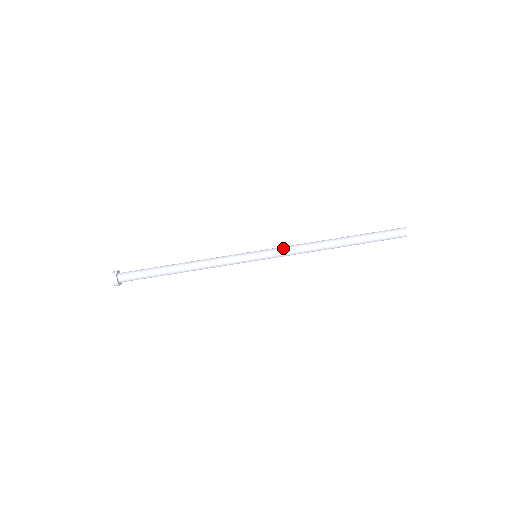
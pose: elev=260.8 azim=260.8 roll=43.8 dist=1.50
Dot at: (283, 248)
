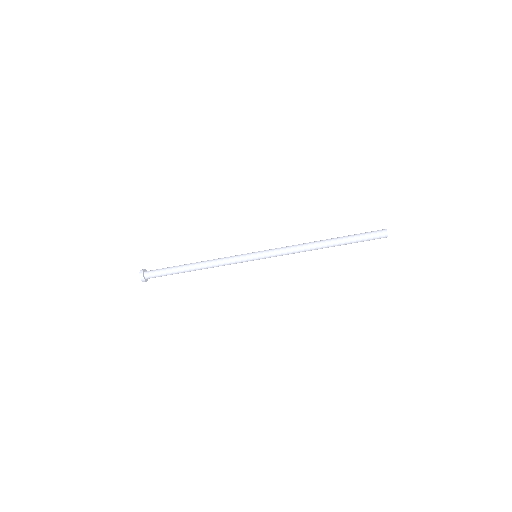
Dot at: (279, 253)
